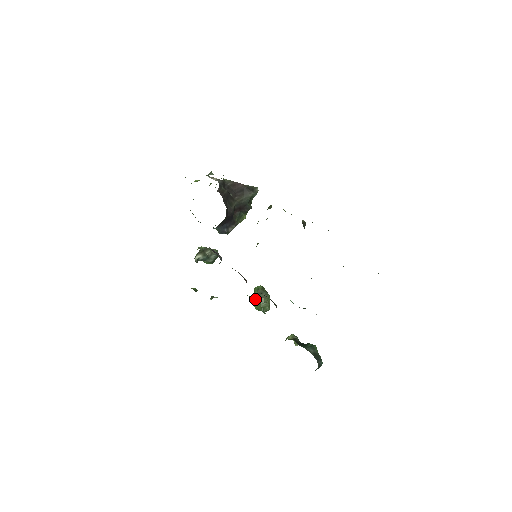
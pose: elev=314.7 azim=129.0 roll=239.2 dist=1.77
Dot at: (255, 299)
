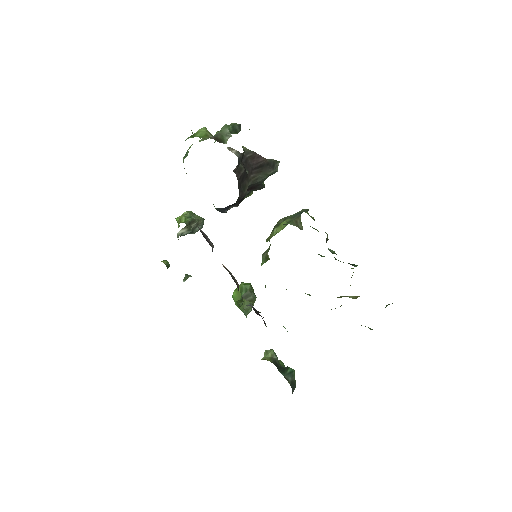
Dot at: (238, 296)
